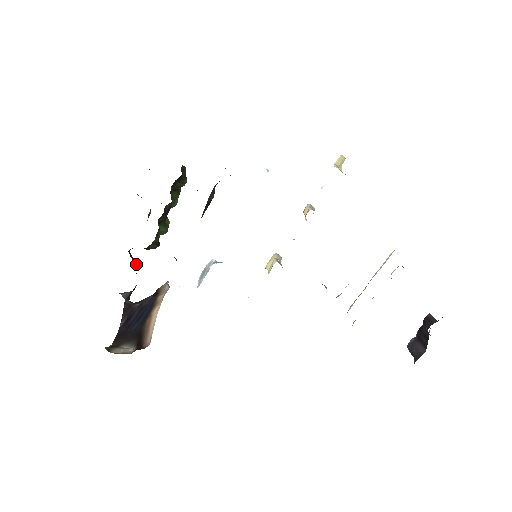
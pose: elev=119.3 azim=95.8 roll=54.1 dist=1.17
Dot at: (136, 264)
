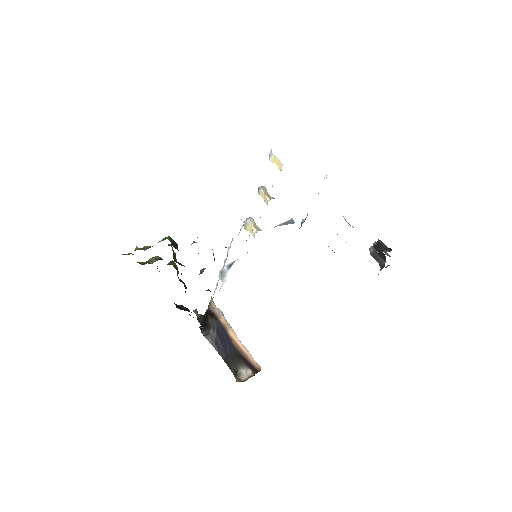
Dot at: (187, 309)
